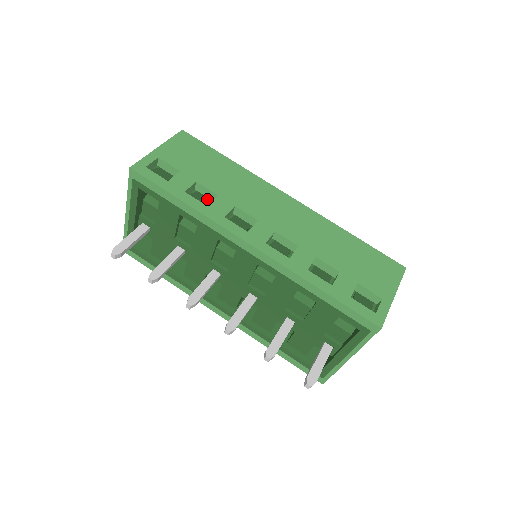
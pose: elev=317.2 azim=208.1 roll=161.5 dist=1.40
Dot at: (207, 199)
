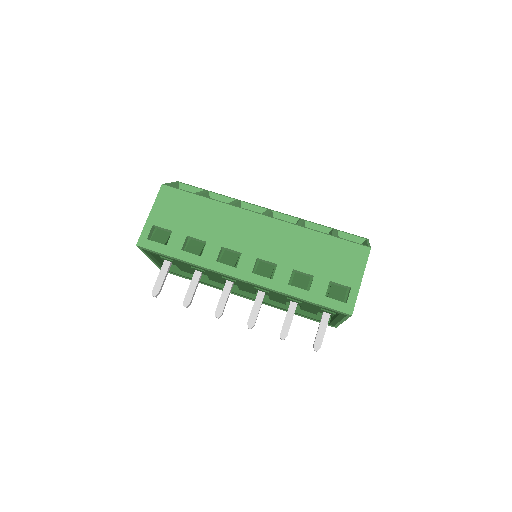
Dot at: (200, 245)
